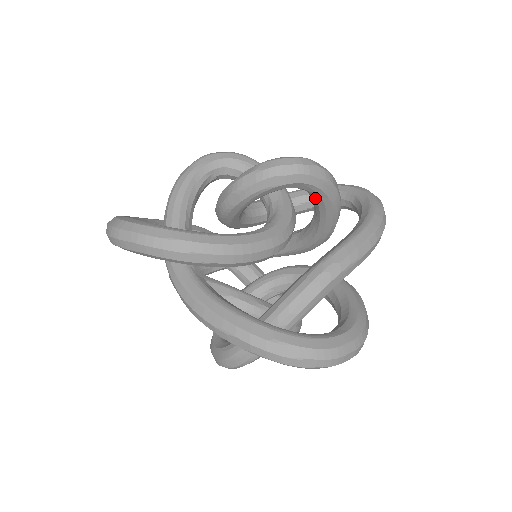
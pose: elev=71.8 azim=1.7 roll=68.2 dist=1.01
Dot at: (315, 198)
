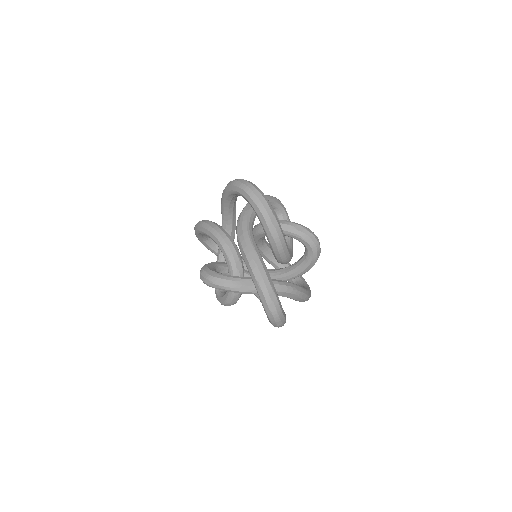
Dot at: (304, 261)
